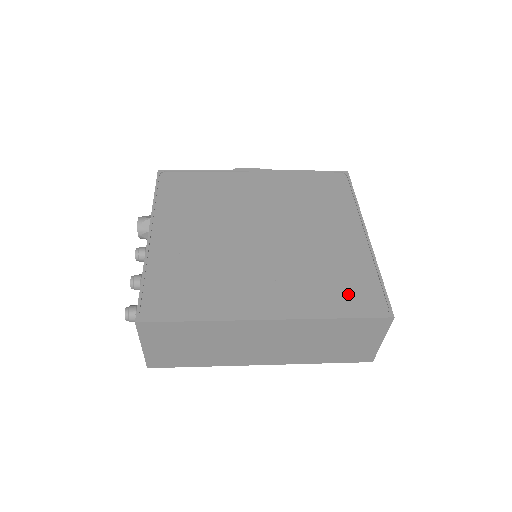
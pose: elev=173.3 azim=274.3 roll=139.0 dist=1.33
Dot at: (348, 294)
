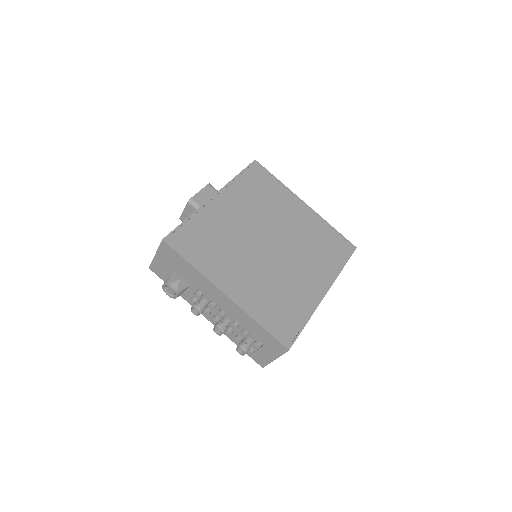
Dot at: (334, 250)
